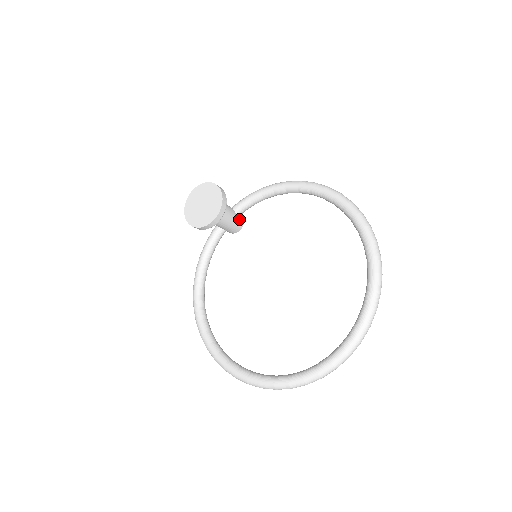
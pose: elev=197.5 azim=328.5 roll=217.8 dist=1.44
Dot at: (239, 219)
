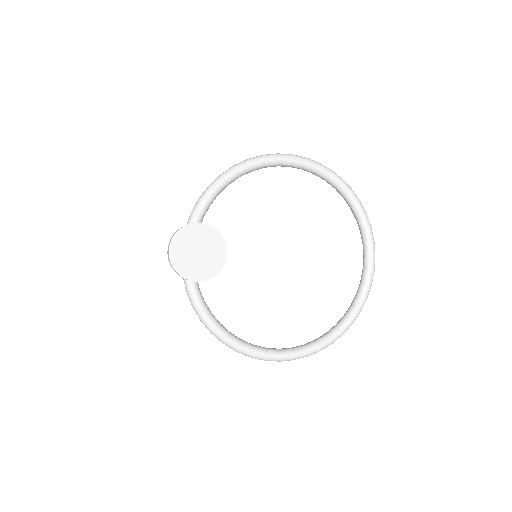
Dot at: occluded
